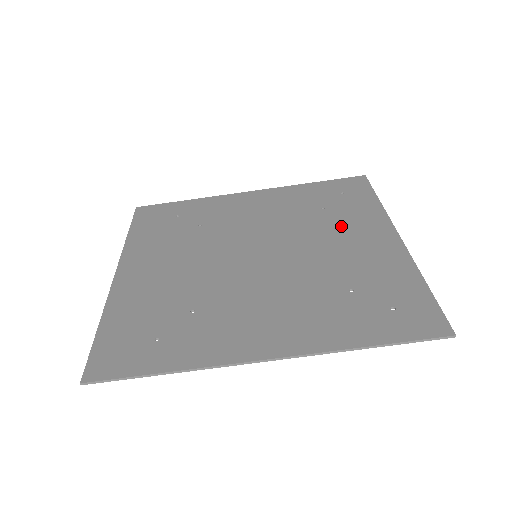
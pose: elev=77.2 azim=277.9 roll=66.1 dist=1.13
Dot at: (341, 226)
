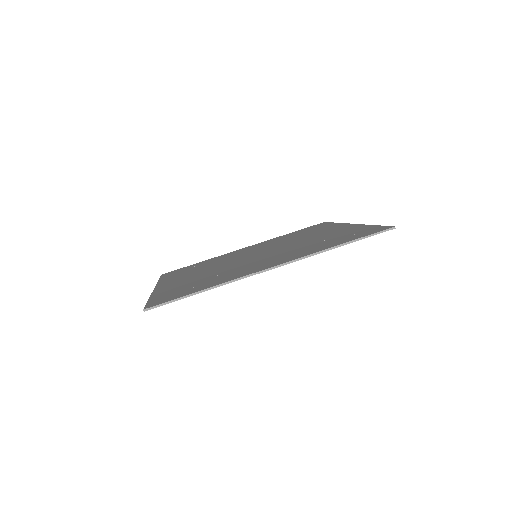
Dot at: (312, 234)
